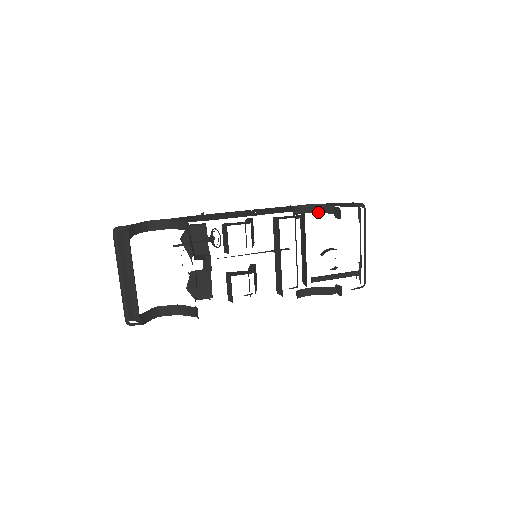
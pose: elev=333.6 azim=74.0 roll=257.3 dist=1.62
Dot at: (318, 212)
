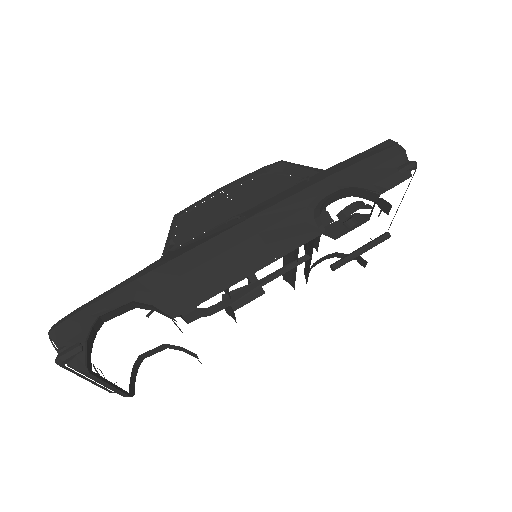
Dot at: occluded
